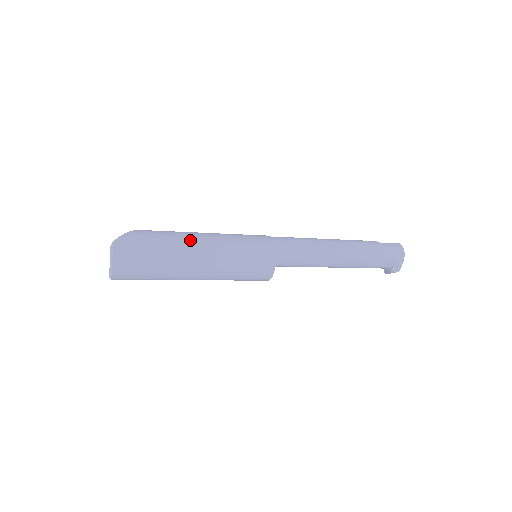
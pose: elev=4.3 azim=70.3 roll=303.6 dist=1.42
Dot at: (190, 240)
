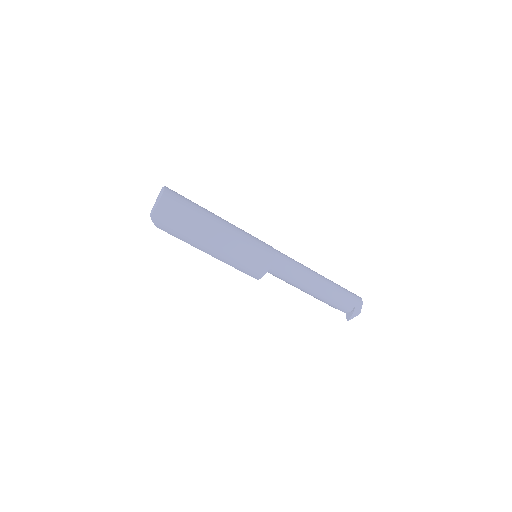
Dot at: occluded
